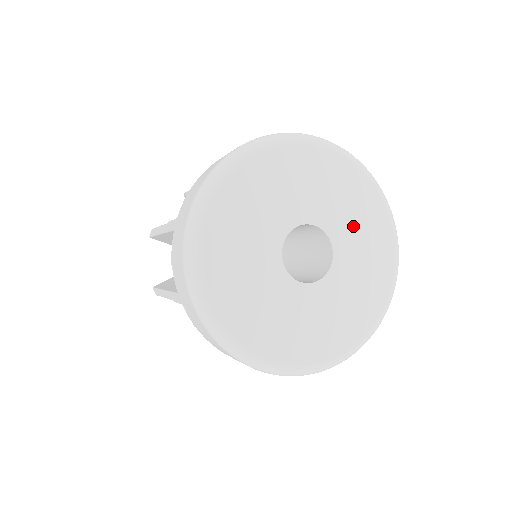
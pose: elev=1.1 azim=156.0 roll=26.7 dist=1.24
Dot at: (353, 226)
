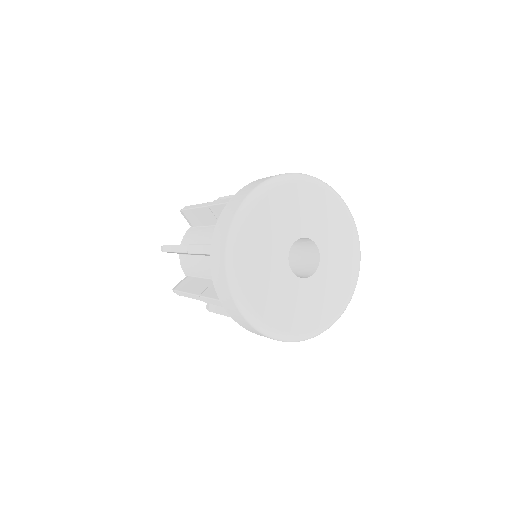
Dot at: (307, 215)
